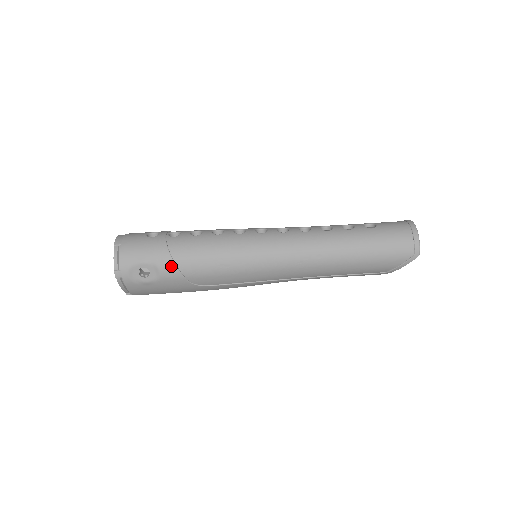
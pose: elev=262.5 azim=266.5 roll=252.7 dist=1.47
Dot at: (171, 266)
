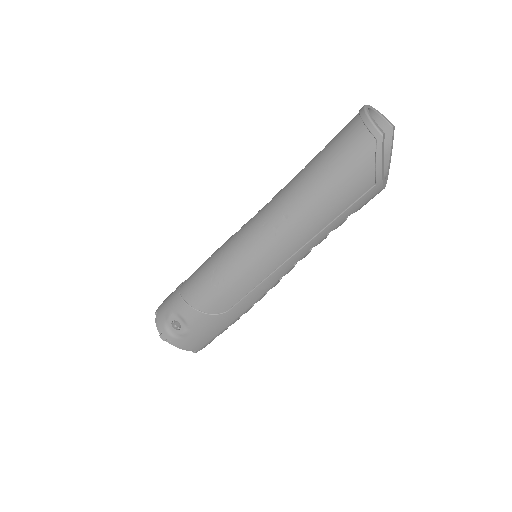
Dot at: (186, 308)
